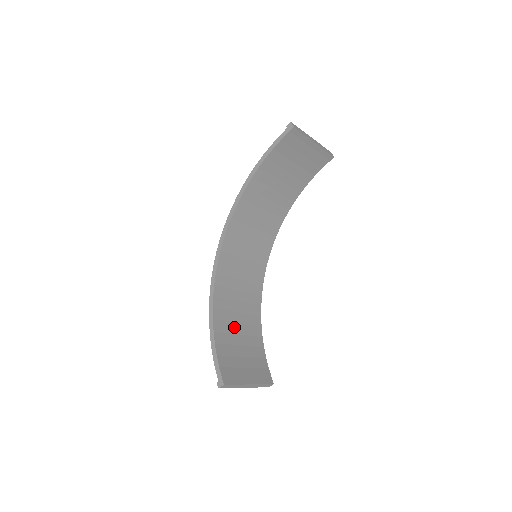
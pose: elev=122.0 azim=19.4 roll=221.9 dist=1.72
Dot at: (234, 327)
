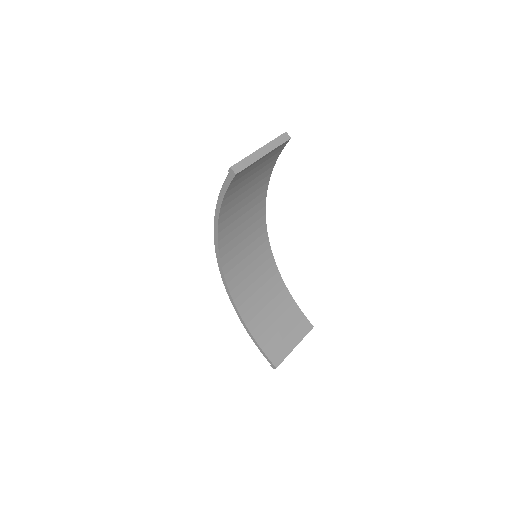
Dot at: (264, 312)
